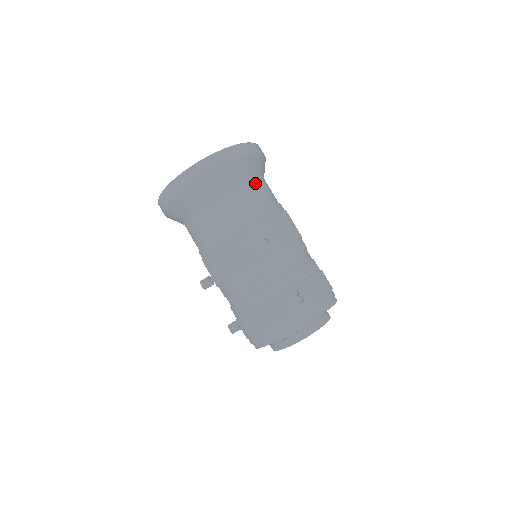
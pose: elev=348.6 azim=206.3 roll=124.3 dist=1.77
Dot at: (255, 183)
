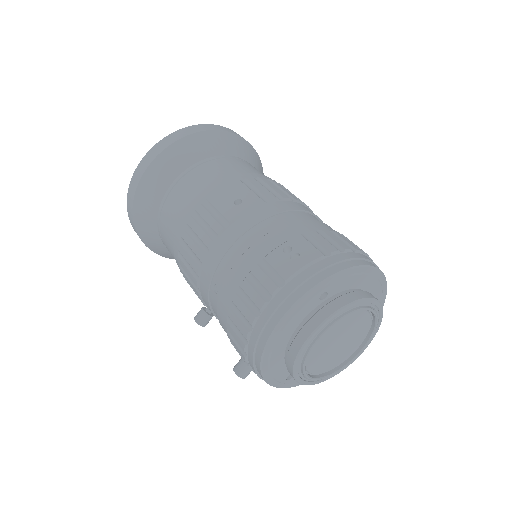
Dot at: (229, 159)
